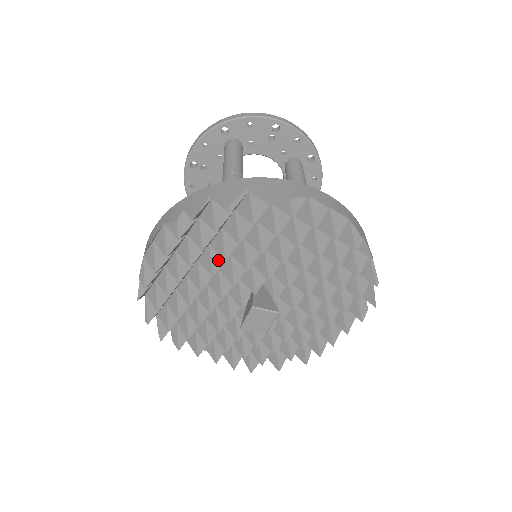
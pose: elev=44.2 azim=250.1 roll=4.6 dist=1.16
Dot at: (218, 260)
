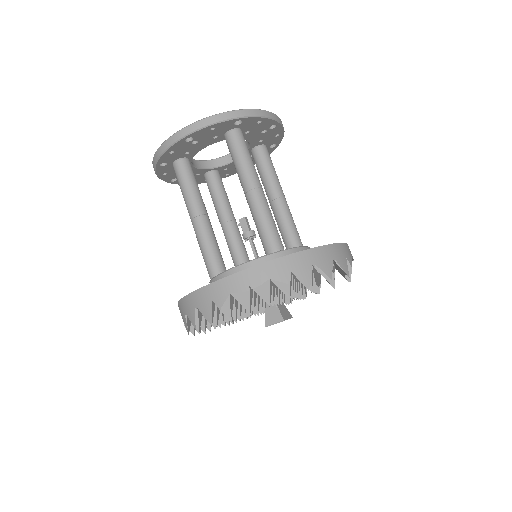
Dot at: occluded
